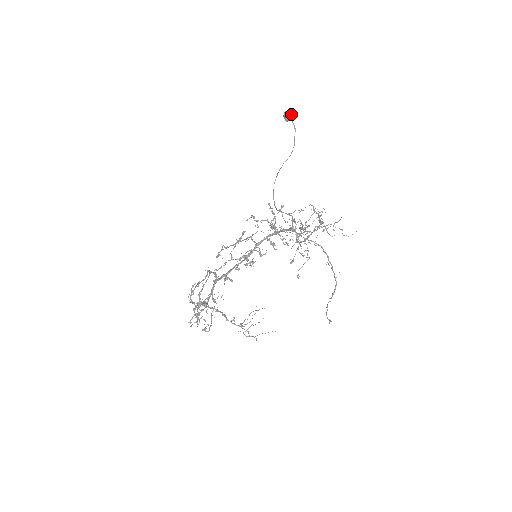
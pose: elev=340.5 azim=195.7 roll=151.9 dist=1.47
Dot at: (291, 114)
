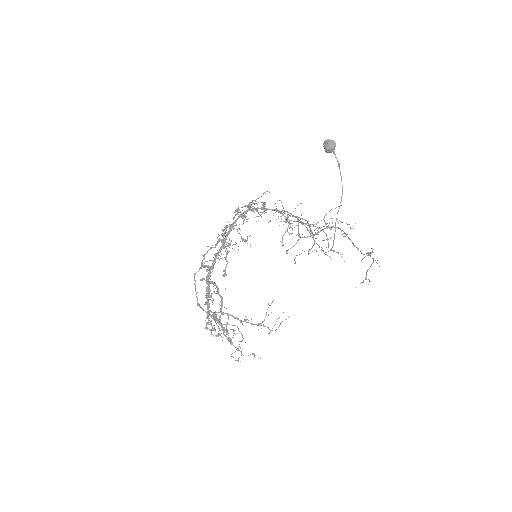
Dot at: (334, 145)
